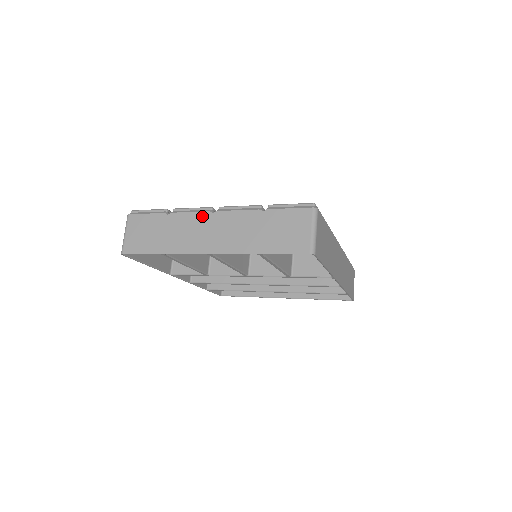
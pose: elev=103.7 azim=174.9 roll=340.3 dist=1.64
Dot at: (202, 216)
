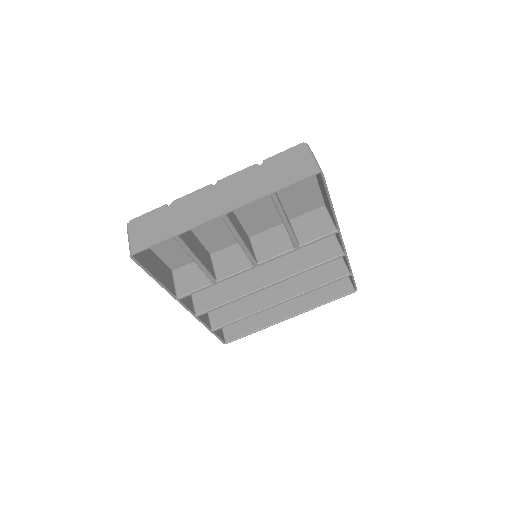
Dot at: (204, 192)
